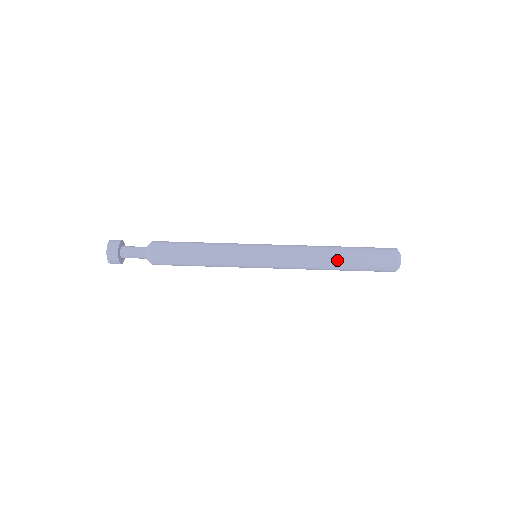
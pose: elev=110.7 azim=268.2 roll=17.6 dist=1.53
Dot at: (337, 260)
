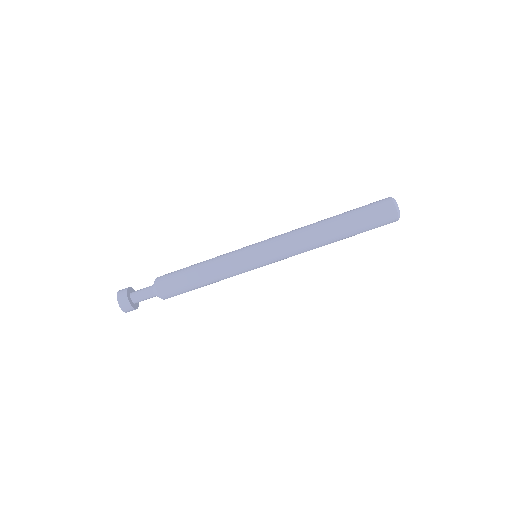
Dot at: (335, 234)
